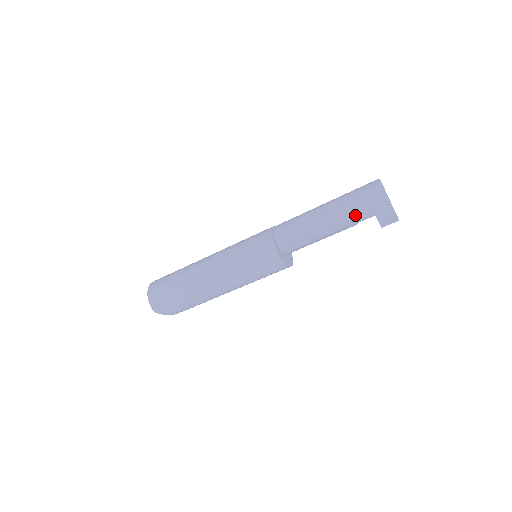
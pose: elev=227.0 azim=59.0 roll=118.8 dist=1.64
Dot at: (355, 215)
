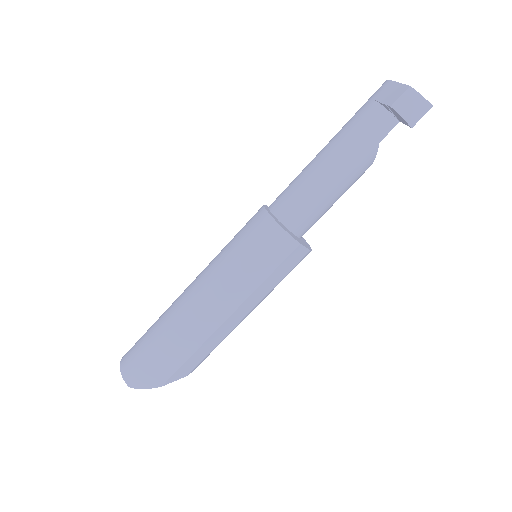
Dot at: (367, 130)
